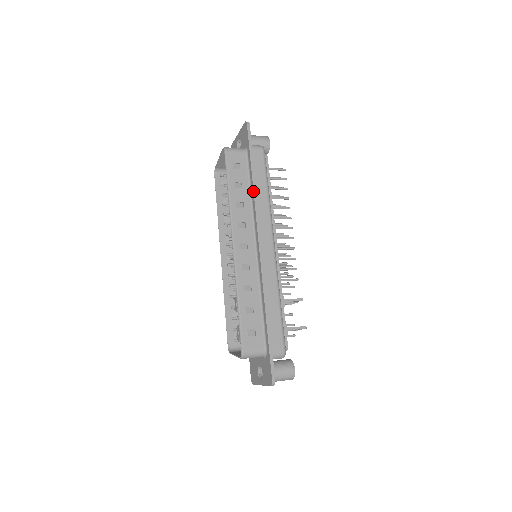
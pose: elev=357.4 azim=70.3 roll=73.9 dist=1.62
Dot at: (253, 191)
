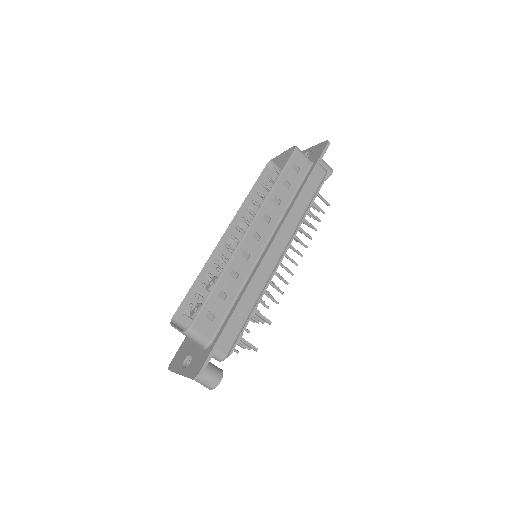
Dot at: (296, 198)
